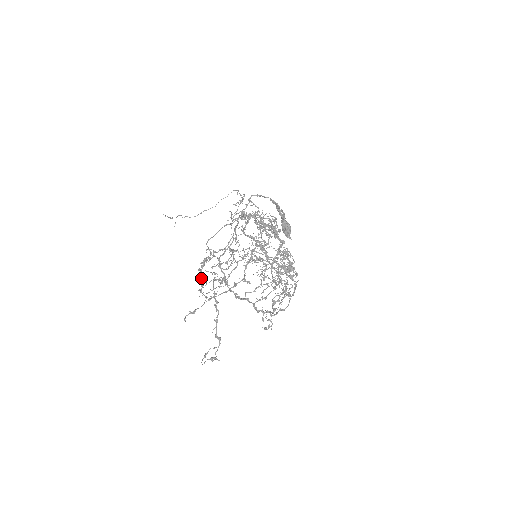
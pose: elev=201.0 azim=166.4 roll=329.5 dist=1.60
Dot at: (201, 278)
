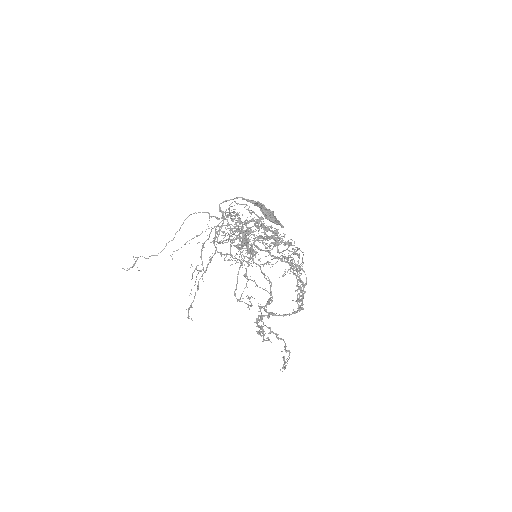
Dot at: (264, 335)
